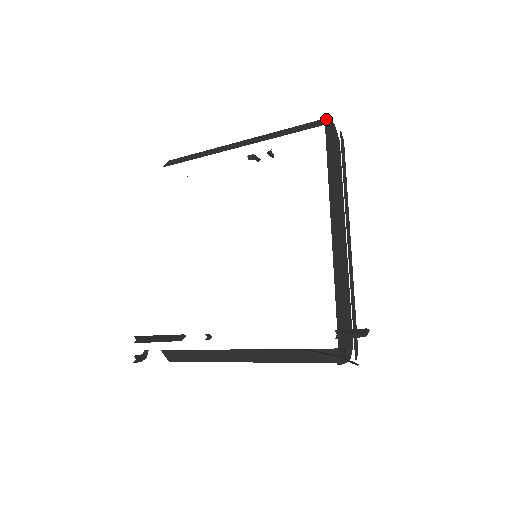
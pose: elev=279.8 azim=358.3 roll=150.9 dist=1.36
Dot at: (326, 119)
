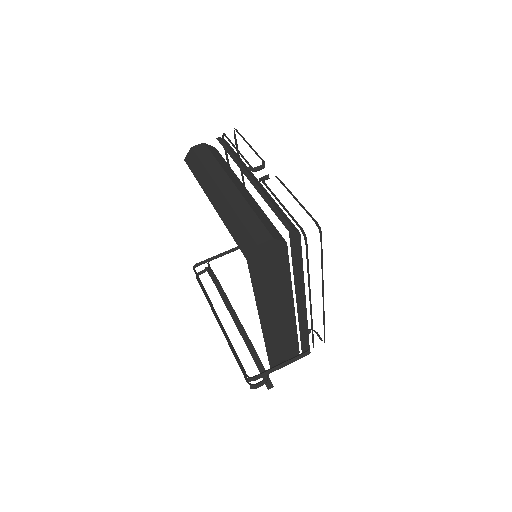
Dot at: (254, 247)
